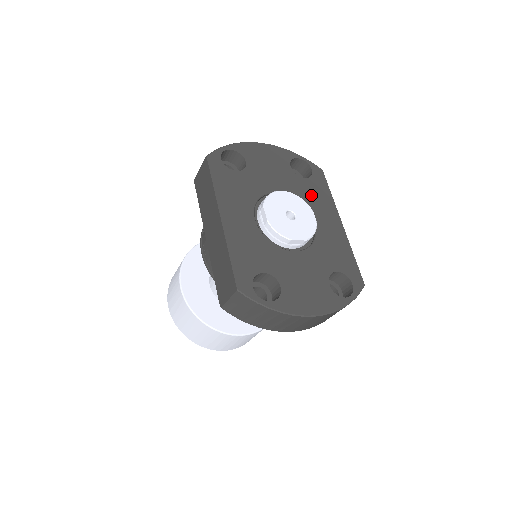
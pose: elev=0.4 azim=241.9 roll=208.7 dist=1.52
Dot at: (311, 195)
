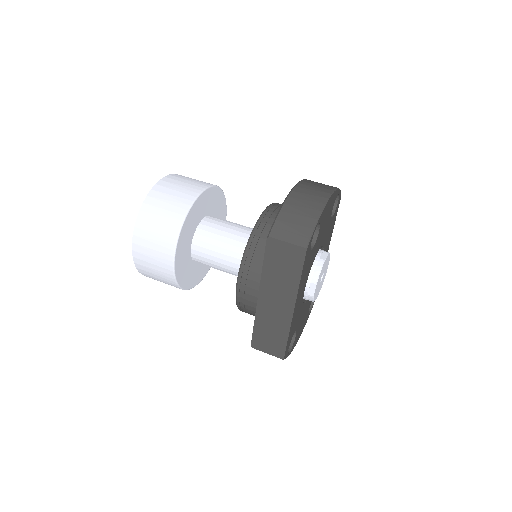
Dot at: (329, 233)
